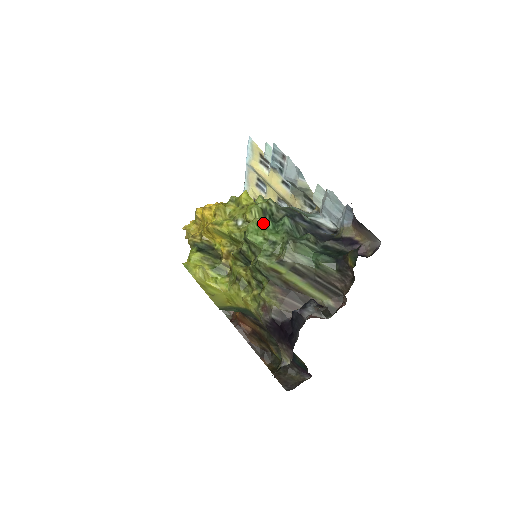
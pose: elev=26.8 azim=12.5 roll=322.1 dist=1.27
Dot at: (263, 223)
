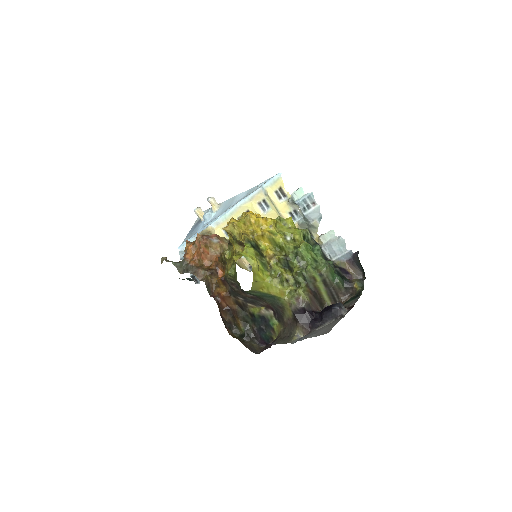
Dot at: (309, 245)
